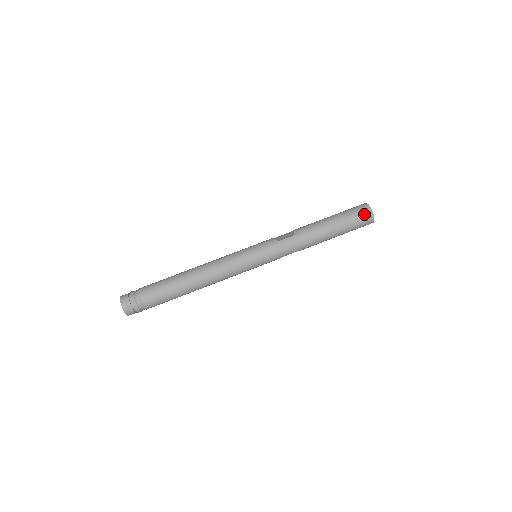
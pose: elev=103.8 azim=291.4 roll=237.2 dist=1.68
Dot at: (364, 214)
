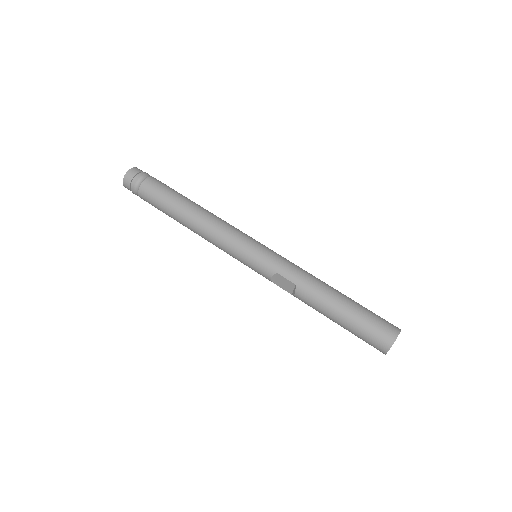
Dot at: (389, 324)
